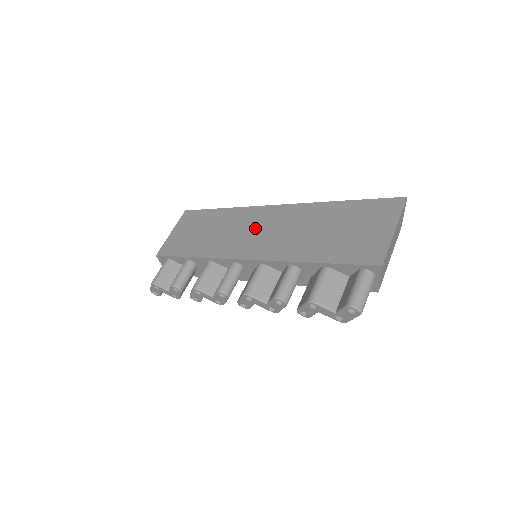
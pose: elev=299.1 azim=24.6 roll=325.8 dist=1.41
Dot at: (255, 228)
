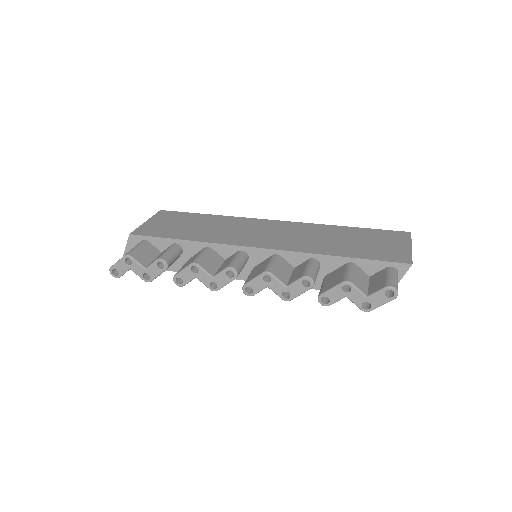
Dot at: (262, 230)
